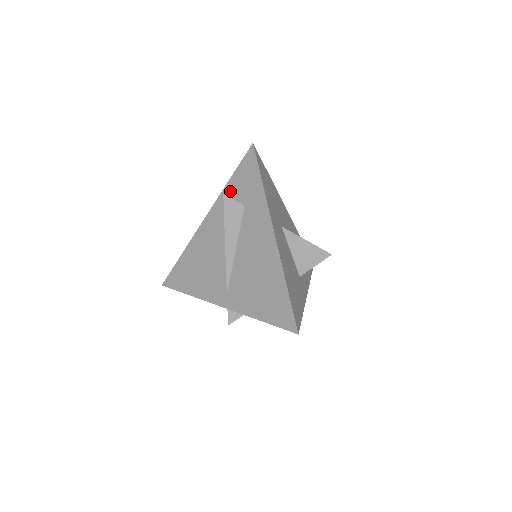
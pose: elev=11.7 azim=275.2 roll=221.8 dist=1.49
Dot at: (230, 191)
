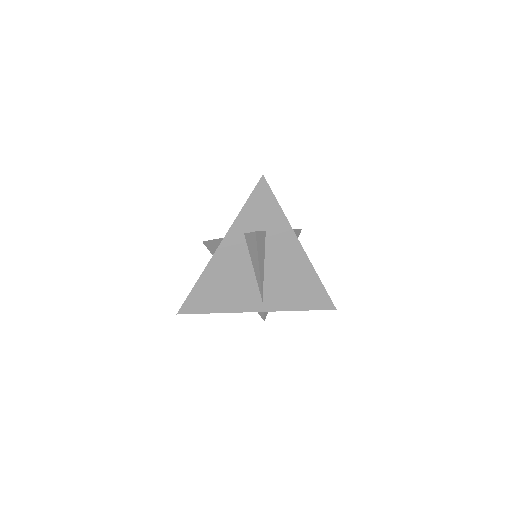
Dot at: (245, 220)
